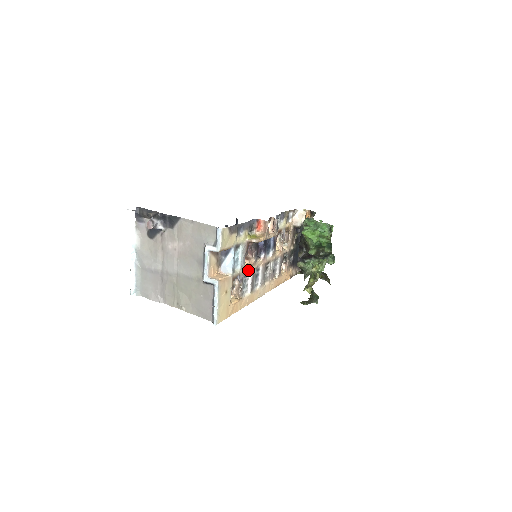
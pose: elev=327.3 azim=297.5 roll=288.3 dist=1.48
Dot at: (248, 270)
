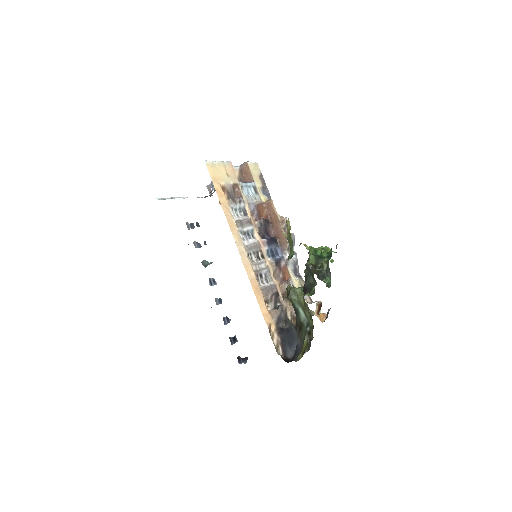
Dot at: (248, 215)
